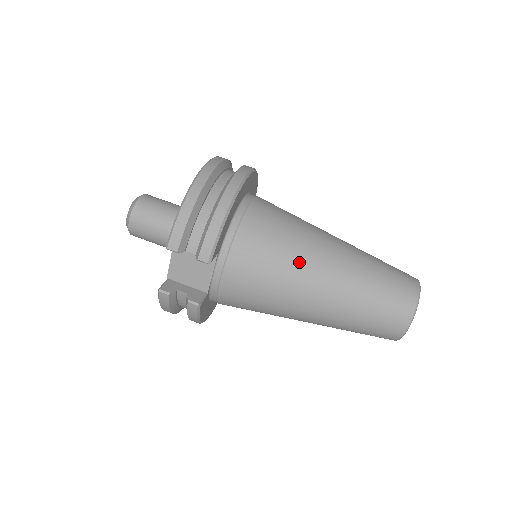
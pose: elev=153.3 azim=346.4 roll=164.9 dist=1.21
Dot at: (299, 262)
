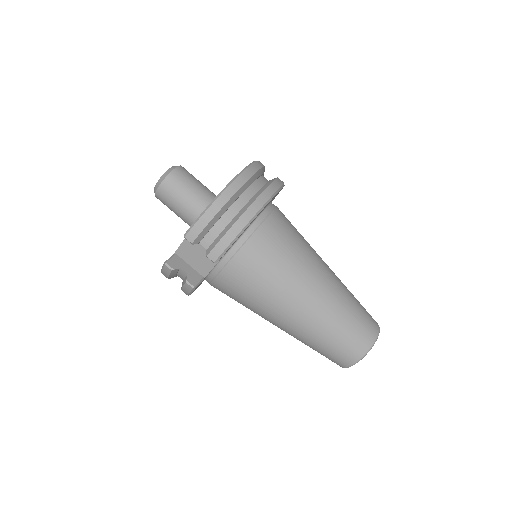
Dot at: (289, 284)
